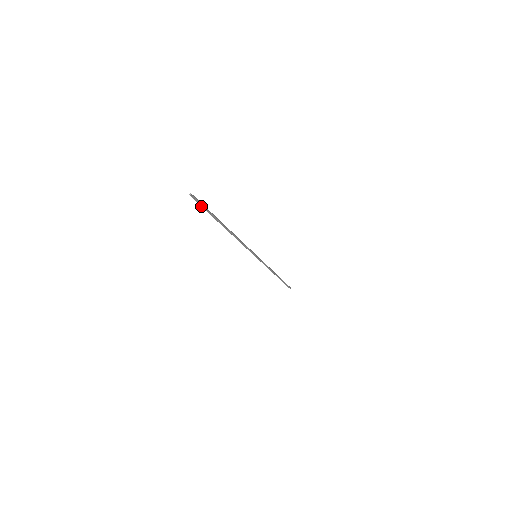
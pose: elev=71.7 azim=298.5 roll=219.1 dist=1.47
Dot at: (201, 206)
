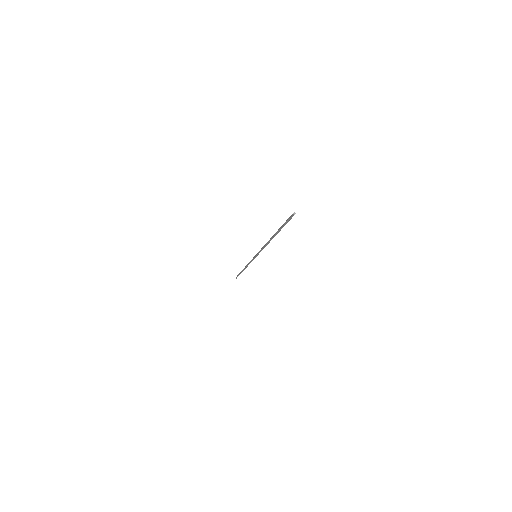
Dot at: (287, 221)
